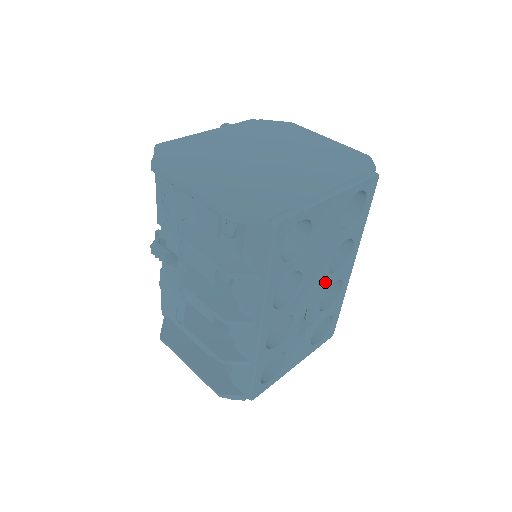
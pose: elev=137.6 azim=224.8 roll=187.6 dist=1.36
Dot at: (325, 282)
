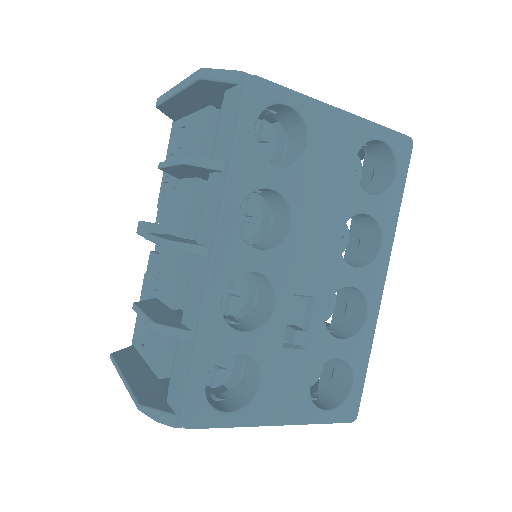
Dot at: (333, 268)
